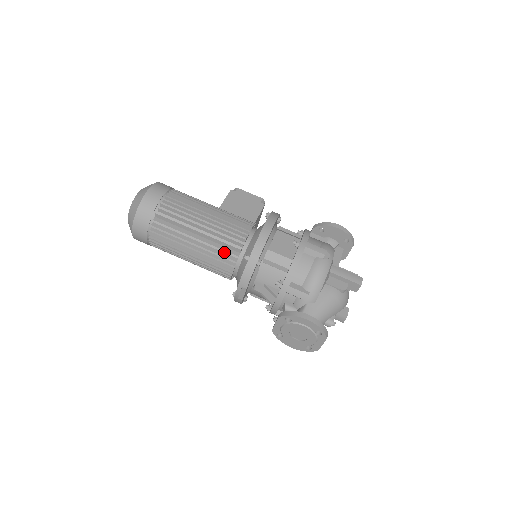
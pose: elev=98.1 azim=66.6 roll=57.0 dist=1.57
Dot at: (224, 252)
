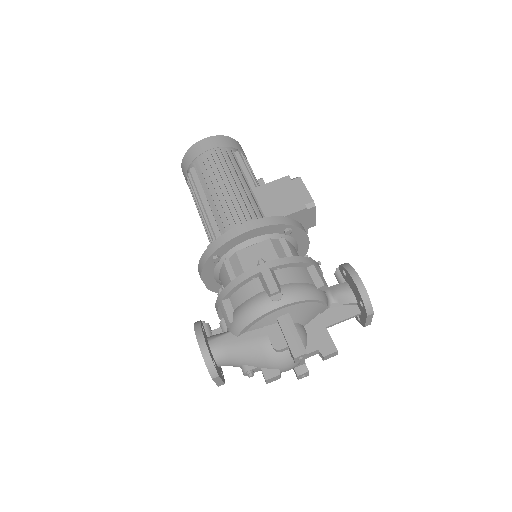
Dot at: (212, 231)
